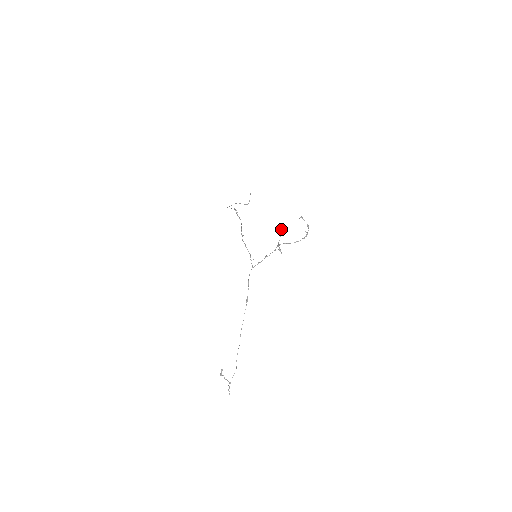
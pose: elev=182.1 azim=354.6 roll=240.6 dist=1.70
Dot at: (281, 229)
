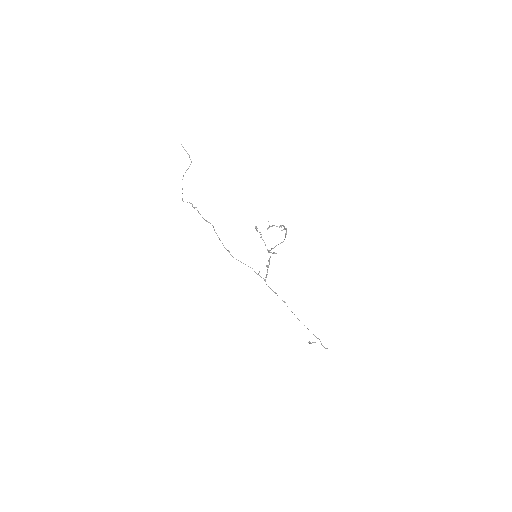
Dot at: occluded
